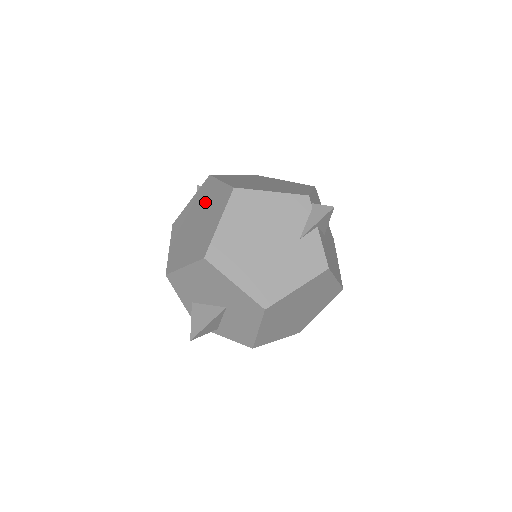
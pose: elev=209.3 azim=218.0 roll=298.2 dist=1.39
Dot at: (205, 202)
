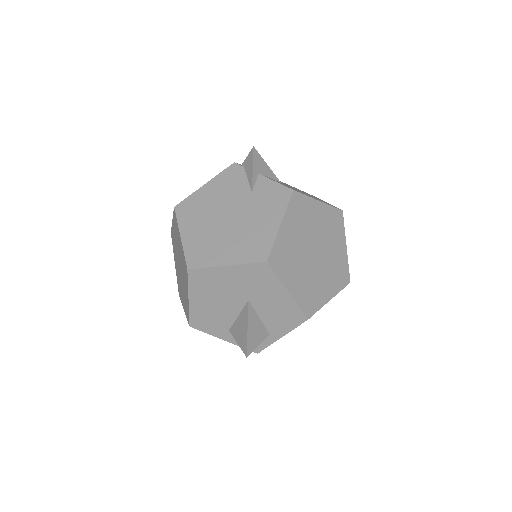
Dot at: (175, 247)
